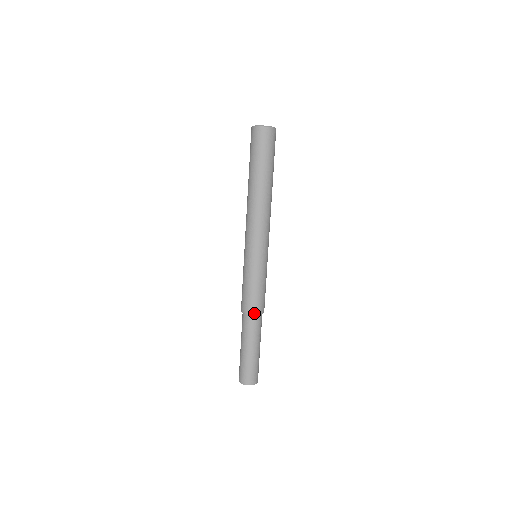
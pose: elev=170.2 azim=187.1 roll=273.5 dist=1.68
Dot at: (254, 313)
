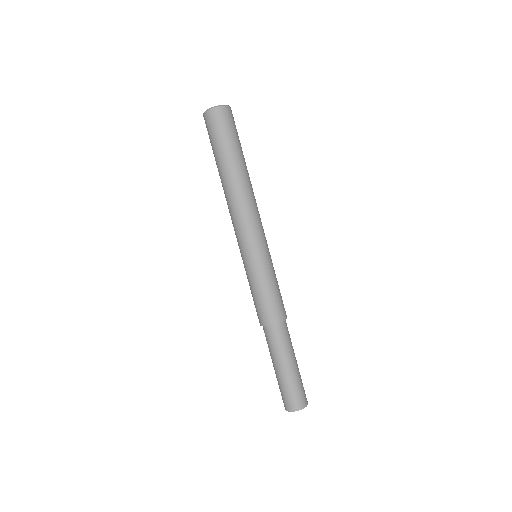
Dot at: (279, 321)
